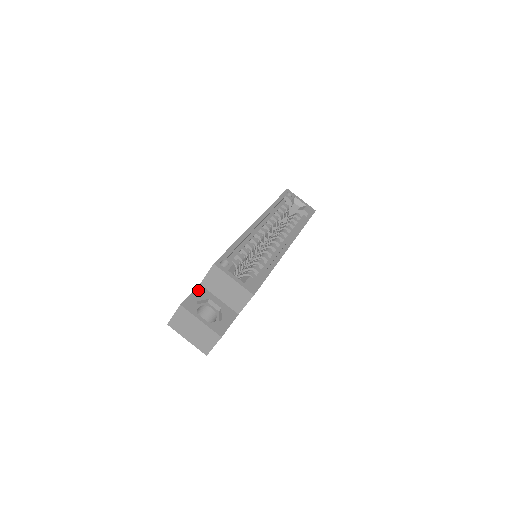
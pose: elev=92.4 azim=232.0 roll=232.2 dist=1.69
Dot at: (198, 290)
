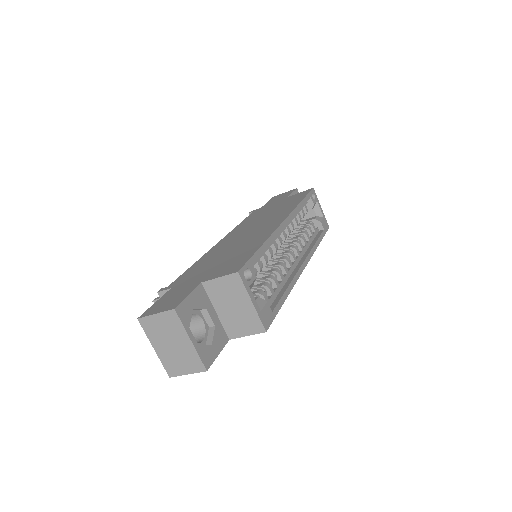
Dot at: (198, 291)
